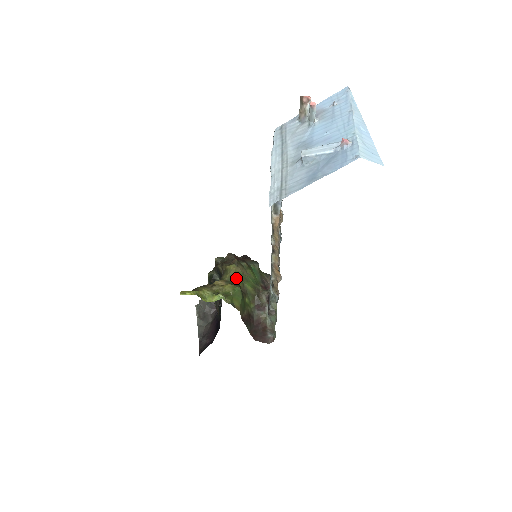
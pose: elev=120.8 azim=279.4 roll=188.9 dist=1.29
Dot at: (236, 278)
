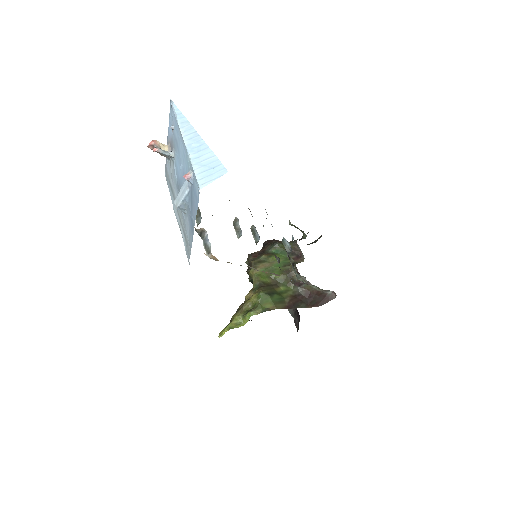
Dot at: (260, 280)
